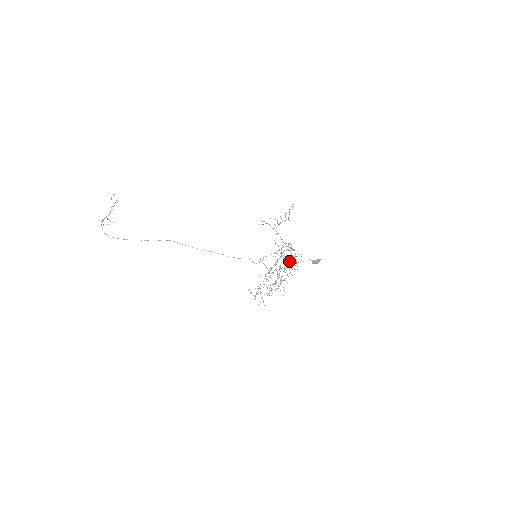
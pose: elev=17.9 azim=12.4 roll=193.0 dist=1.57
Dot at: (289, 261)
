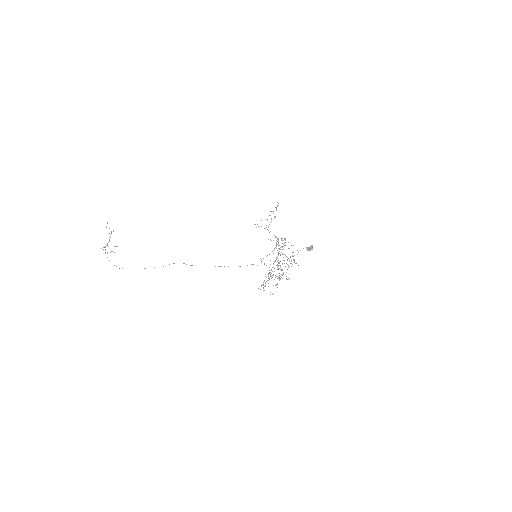
Dot at: occluded
